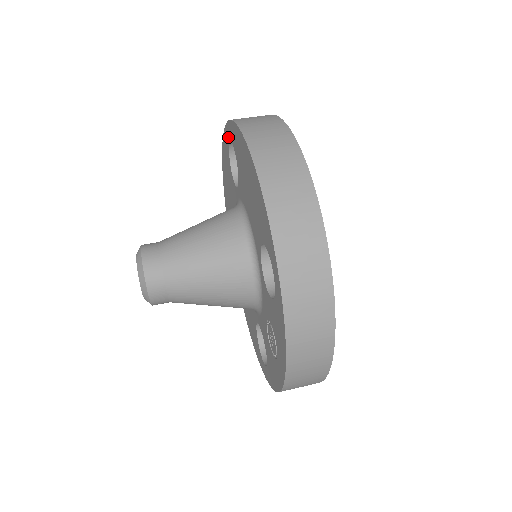
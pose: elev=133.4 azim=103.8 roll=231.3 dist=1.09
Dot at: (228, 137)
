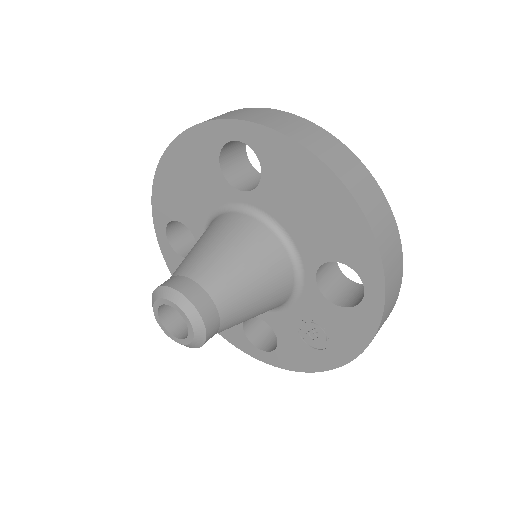
Dot at: (230, 135)
